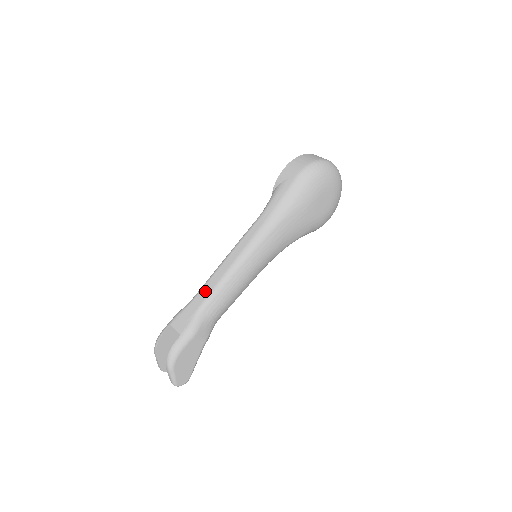
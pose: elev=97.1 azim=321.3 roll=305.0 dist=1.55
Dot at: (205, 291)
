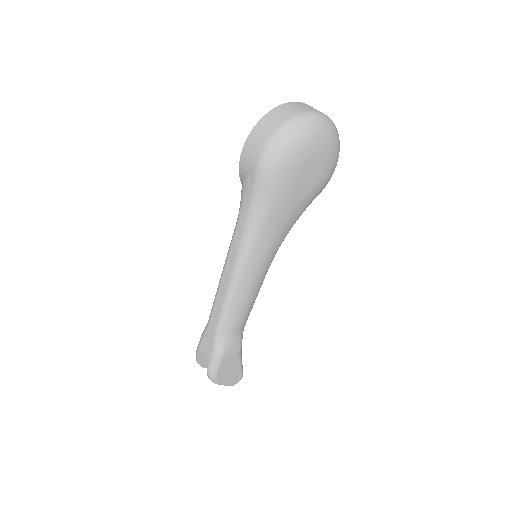
Dot at: (214, 316)
